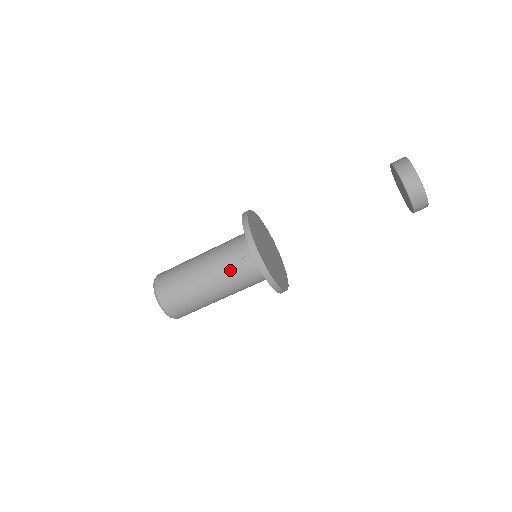
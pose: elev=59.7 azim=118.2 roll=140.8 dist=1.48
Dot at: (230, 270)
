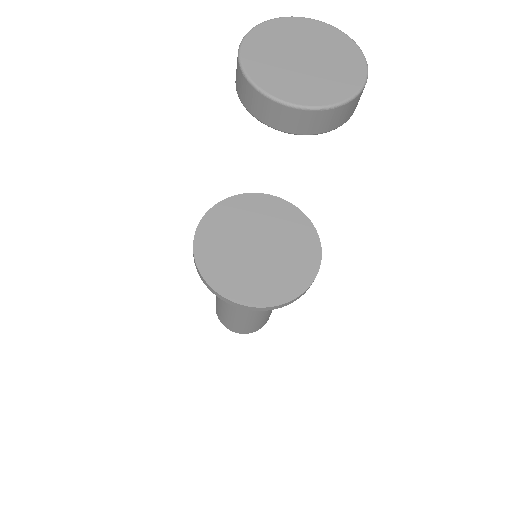
Dot at: occluded
